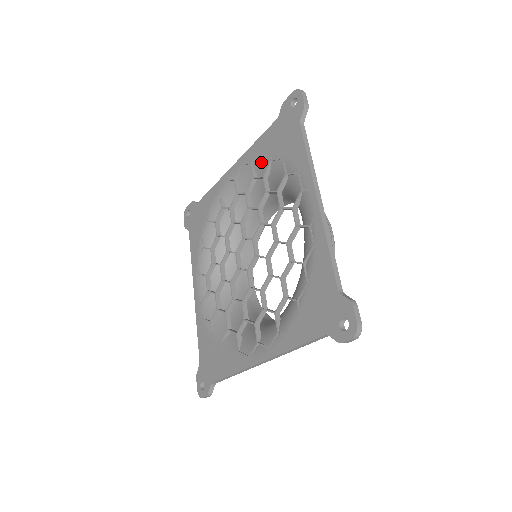
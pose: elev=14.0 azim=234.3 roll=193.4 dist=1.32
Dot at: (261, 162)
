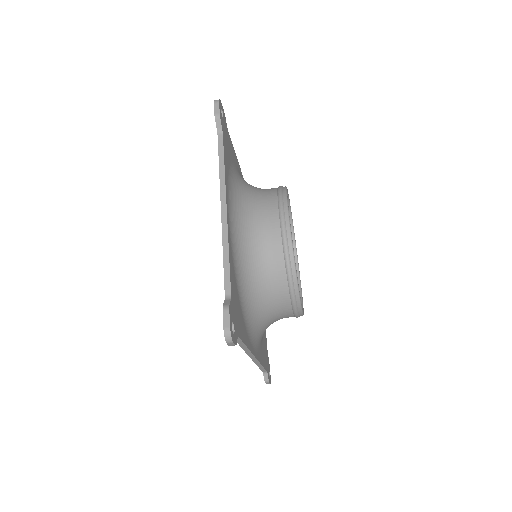
Dot at: occluded
